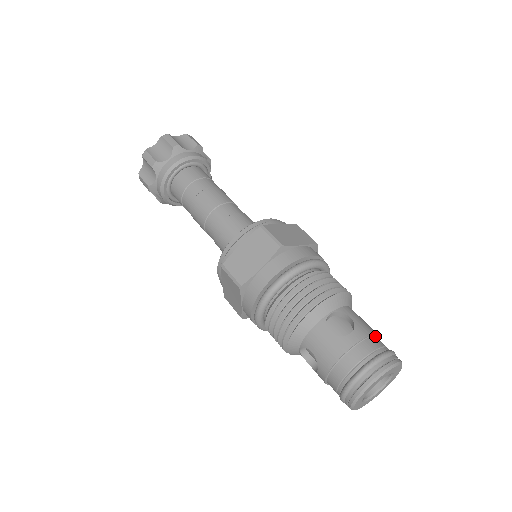
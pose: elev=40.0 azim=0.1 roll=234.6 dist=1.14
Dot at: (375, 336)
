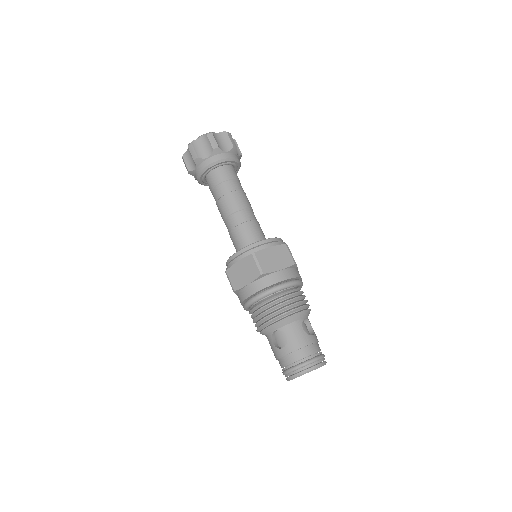
Dot at: occluded
